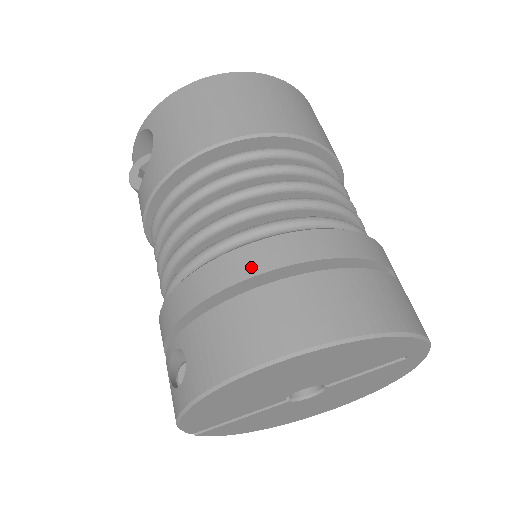
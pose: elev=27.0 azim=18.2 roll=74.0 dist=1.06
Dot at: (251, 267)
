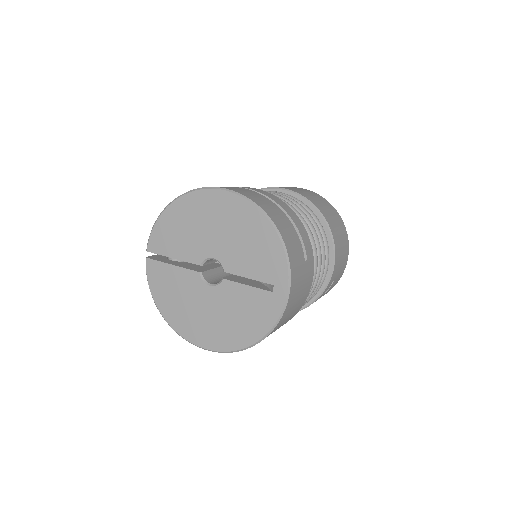
Dot at: (252, 189)
